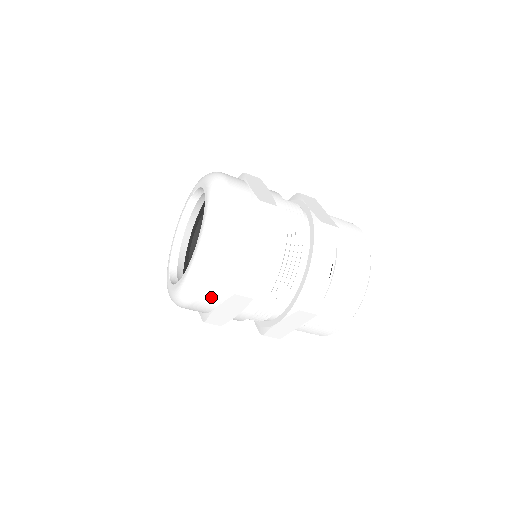
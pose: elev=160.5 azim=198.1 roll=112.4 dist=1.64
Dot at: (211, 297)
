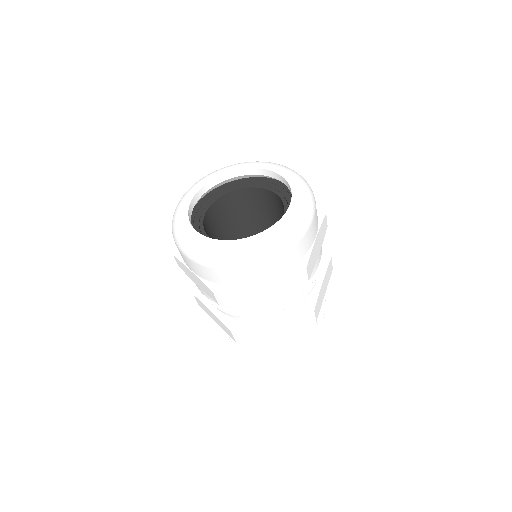
Dot at: (199, 270)
